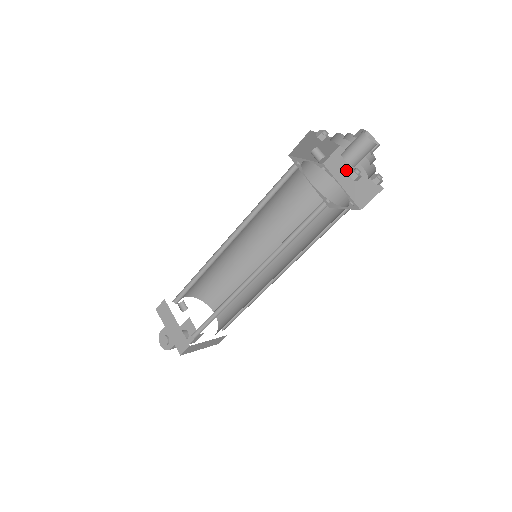
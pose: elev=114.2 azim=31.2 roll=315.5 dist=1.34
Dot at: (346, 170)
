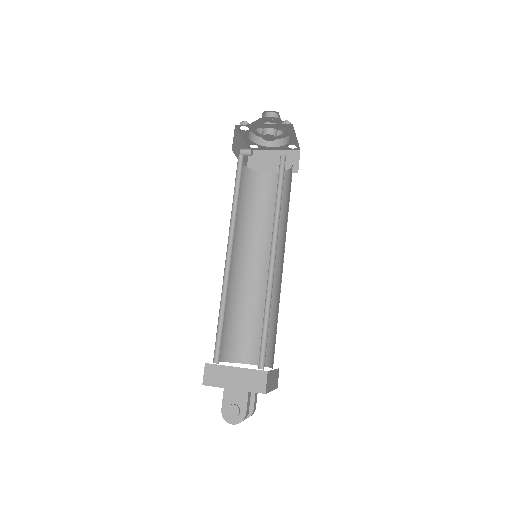
Dot at: (266, 162)
